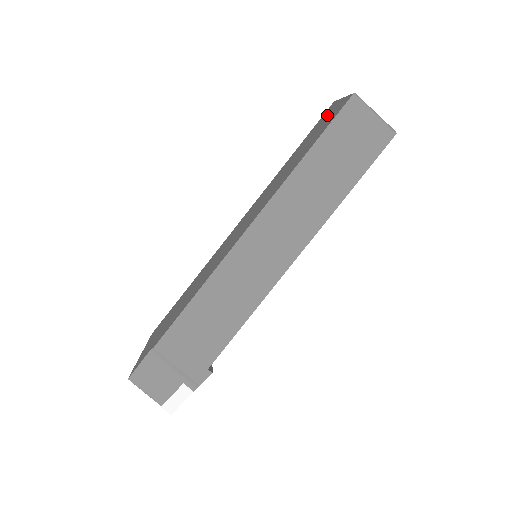
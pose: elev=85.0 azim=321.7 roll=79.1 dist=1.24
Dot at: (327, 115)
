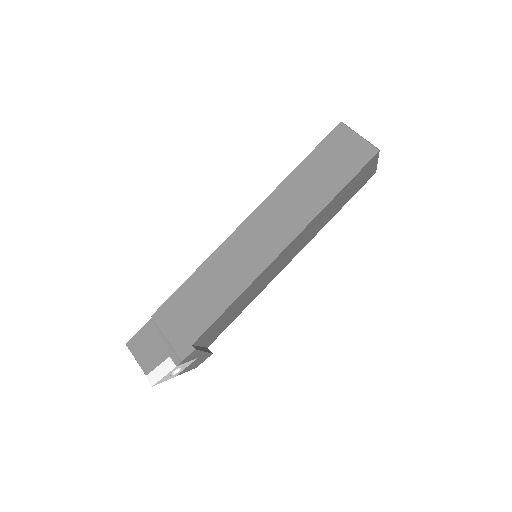
Dot at: occluded
